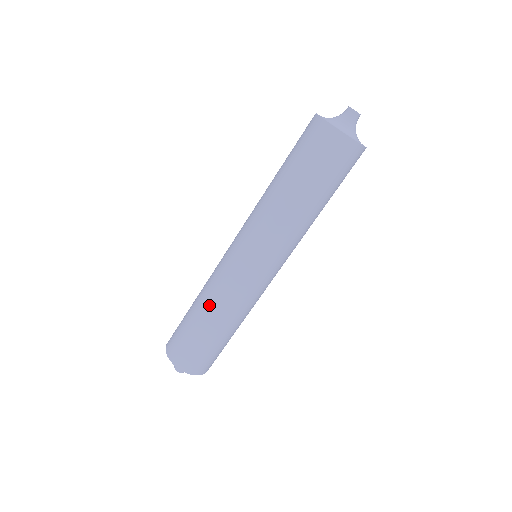
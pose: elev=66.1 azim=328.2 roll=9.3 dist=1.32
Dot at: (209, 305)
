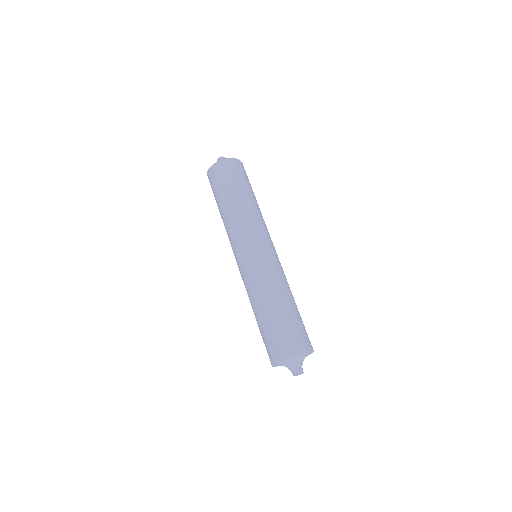
Dot at: (257, 298)
